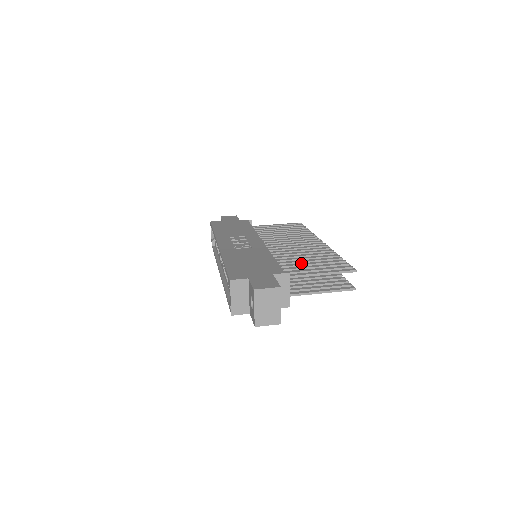
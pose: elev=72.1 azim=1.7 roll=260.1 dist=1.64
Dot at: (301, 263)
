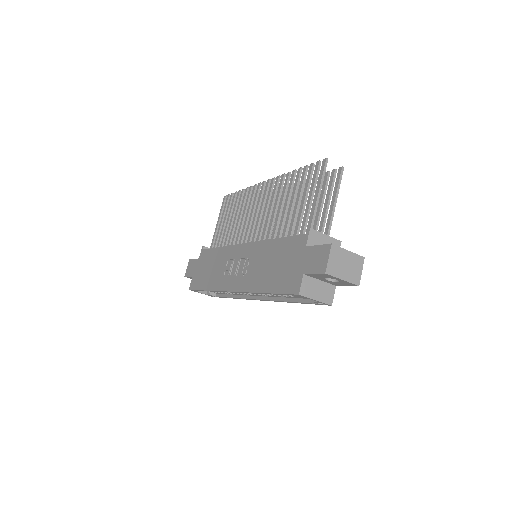
Dot at: (293, 212)
